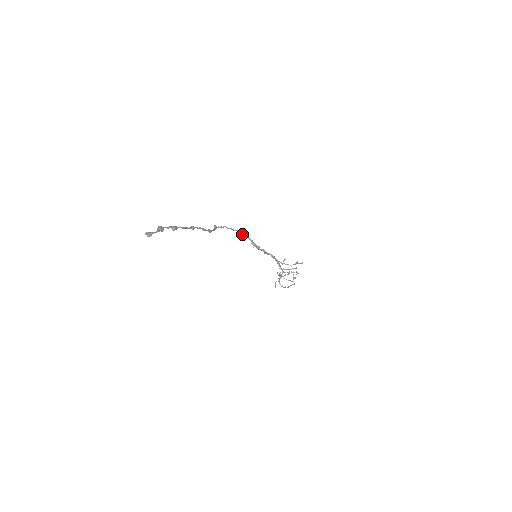
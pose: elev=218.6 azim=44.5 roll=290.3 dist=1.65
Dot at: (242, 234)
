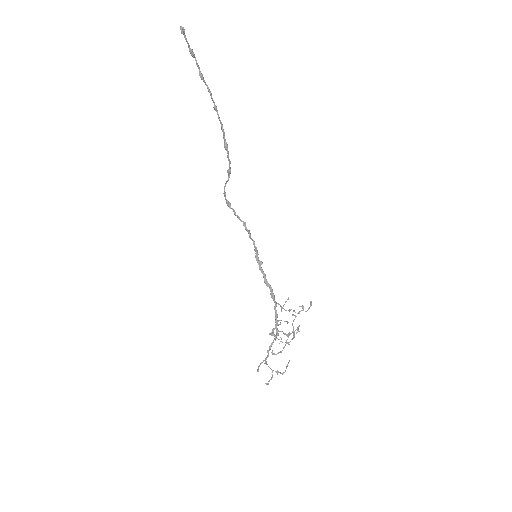
Dot at: (248, 232)
